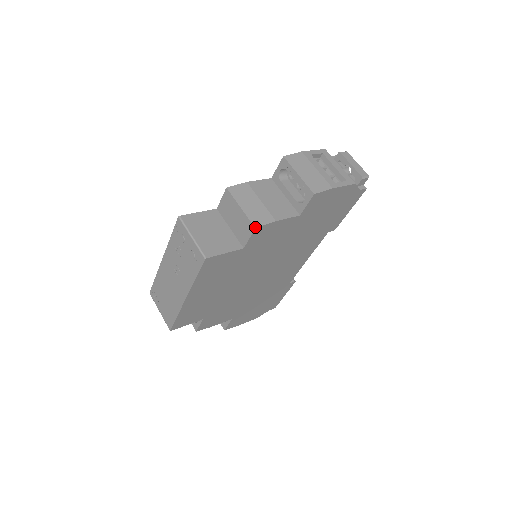
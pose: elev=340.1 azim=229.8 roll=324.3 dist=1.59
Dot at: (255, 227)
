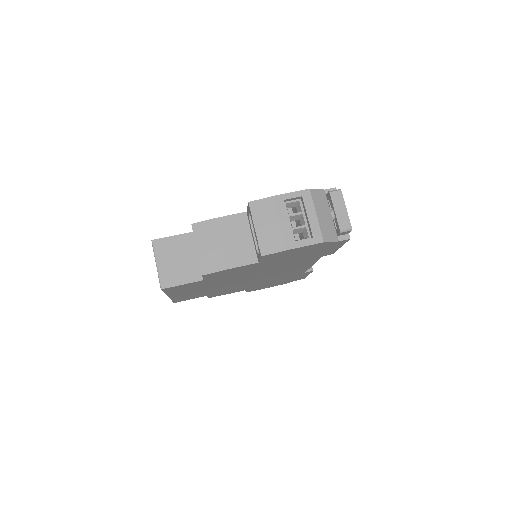
Dot at: (202, 274)
